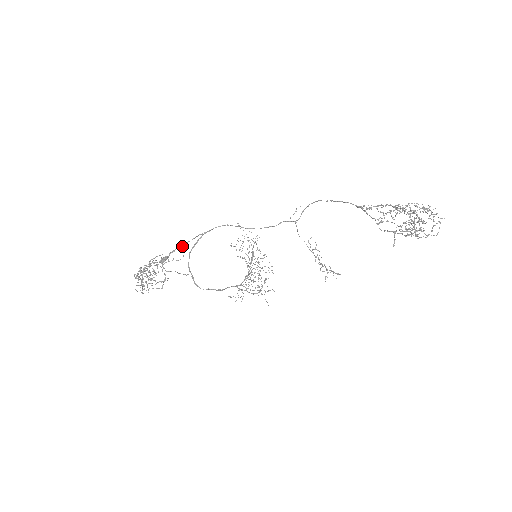
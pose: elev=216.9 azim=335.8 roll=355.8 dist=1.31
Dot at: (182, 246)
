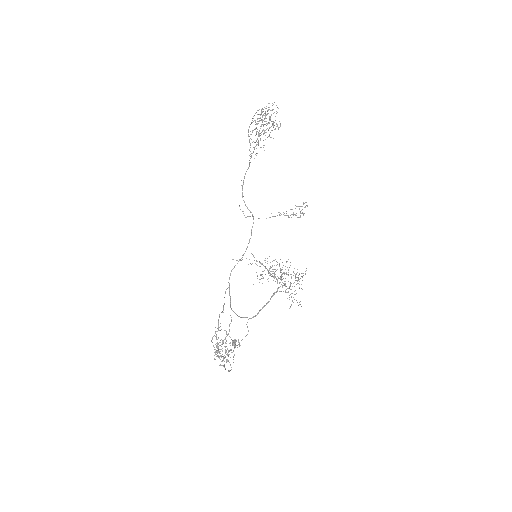
Dot at: occluded
